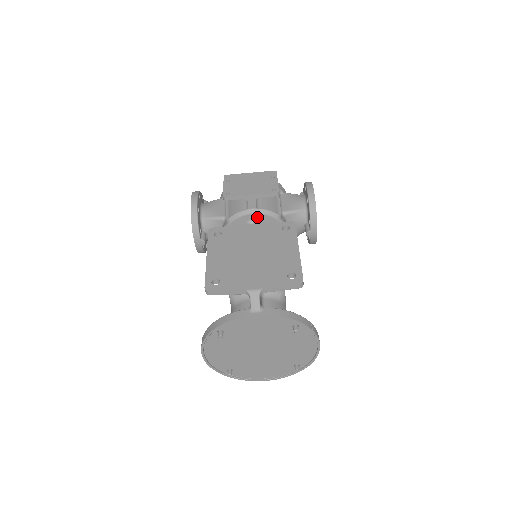
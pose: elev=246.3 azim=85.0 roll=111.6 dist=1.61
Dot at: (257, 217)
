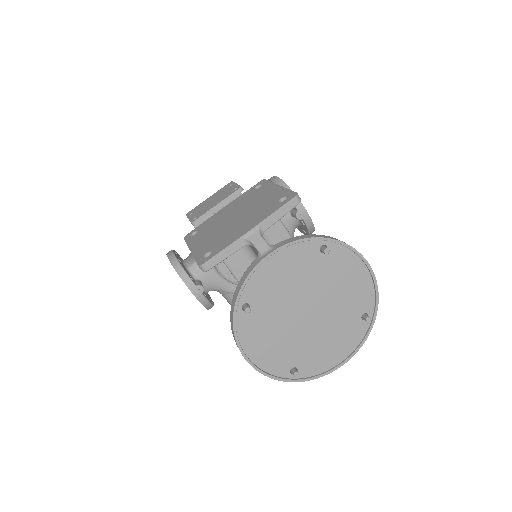
Dot at: occluded
